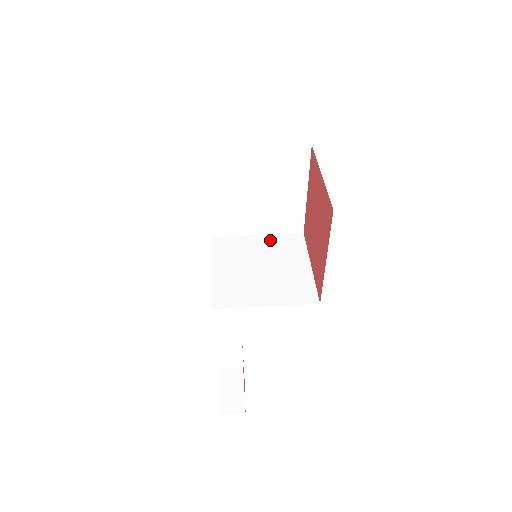
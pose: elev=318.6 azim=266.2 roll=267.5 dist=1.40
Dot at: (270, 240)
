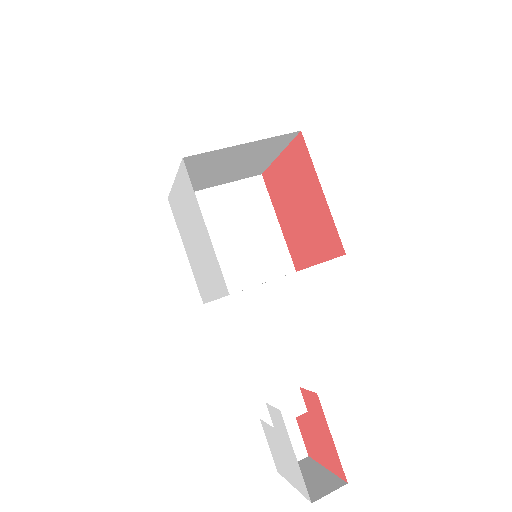
Dot at: occluded
